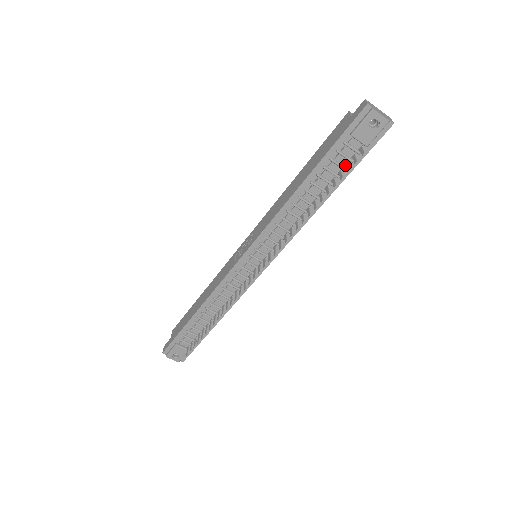
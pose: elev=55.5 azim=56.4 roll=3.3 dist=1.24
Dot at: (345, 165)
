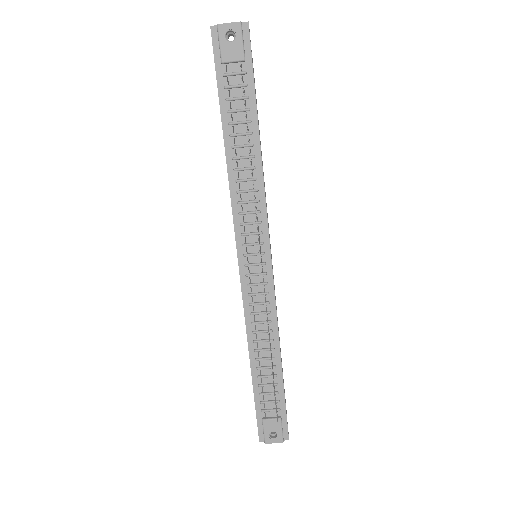
Dot at: (243, 94)
